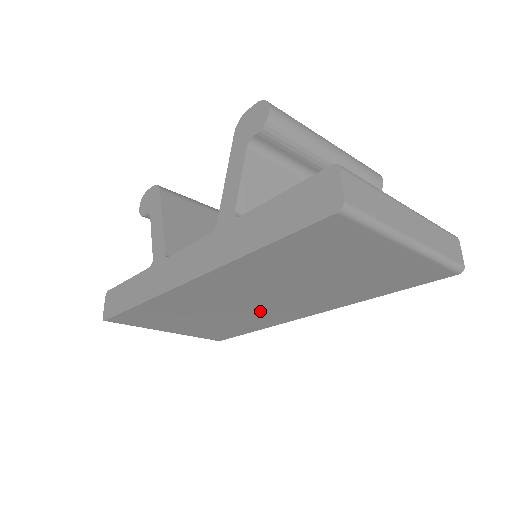
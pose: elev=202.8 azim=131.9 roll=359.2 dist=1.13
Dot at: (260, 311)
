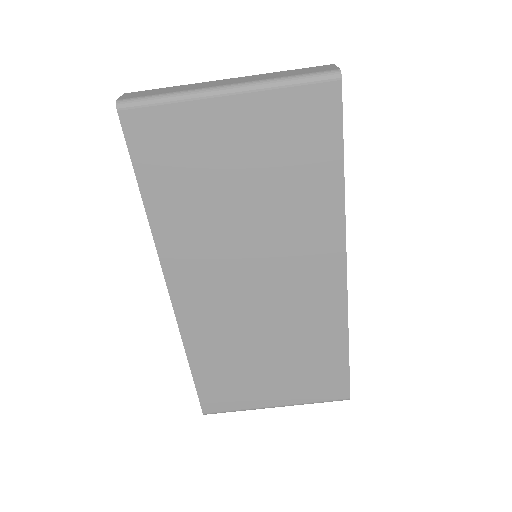
Dot at: (289, 301)
